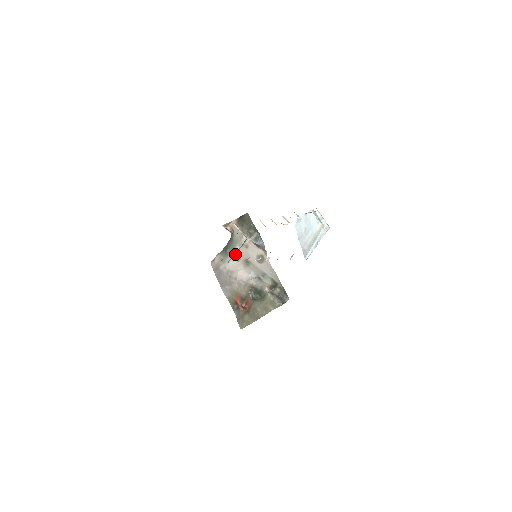
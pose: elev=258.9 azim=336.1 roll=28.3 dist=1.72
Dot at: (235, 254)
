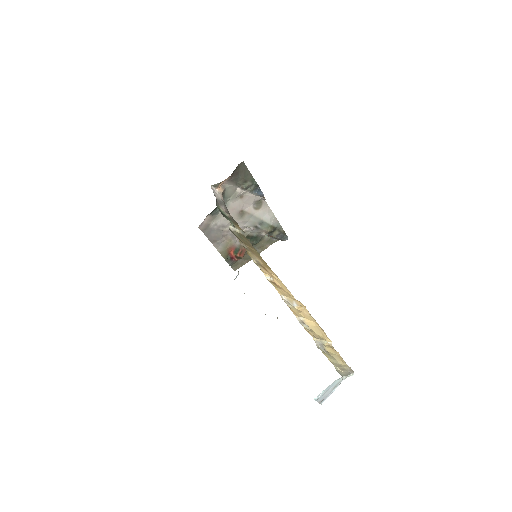
Dot at: occluded
